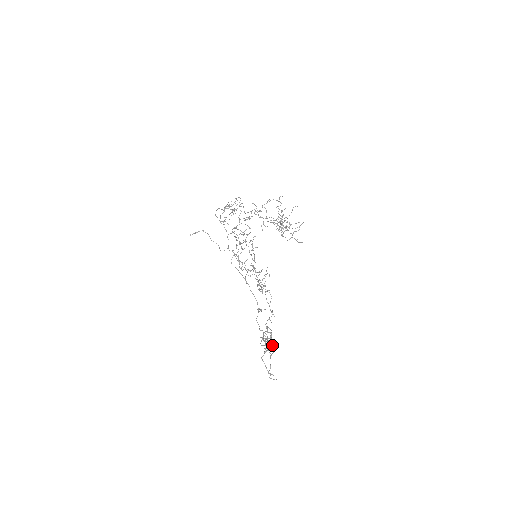
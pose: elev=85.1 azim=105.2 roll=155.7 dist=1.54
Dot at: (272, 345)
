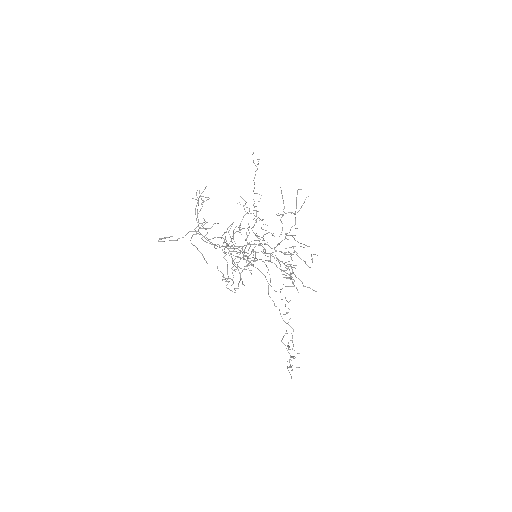
Dot at: occluded
